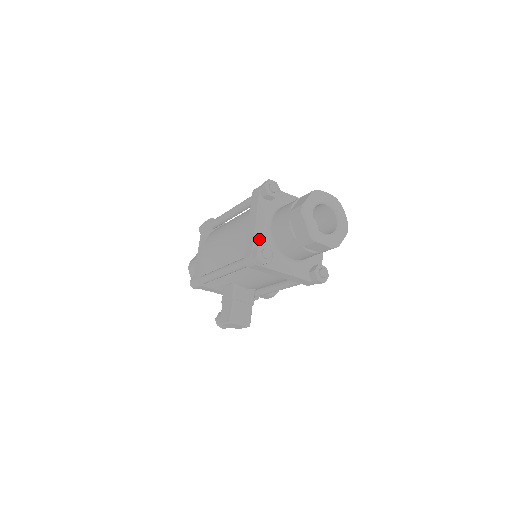
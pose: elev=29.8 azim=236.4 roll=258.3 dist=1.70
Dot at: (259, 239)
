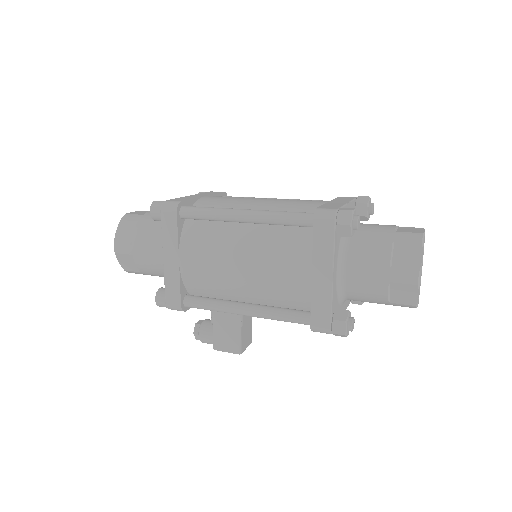
Dot at: (334, 299)
